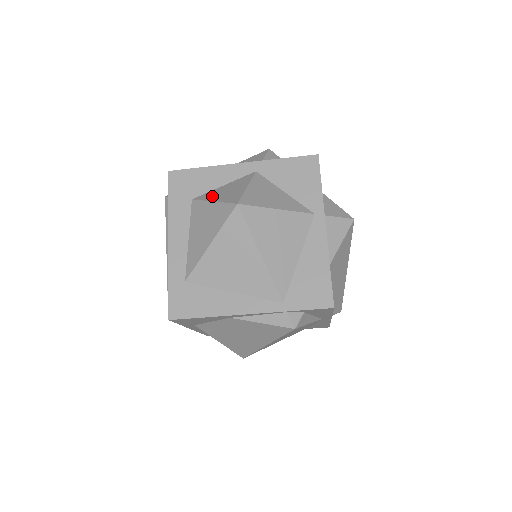
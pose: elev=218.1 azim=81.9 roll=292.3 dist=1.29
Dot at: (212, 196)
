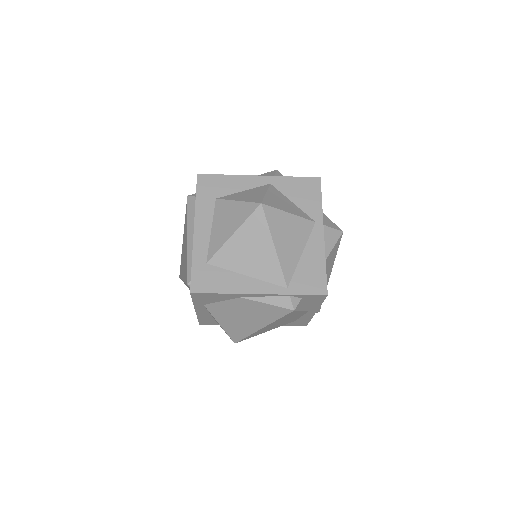
Dot at: (235, 197)
